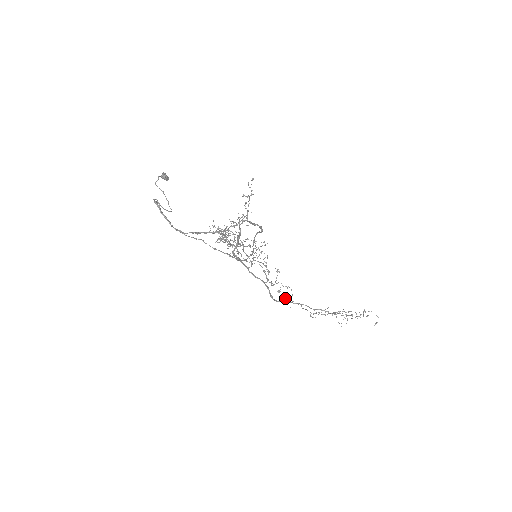
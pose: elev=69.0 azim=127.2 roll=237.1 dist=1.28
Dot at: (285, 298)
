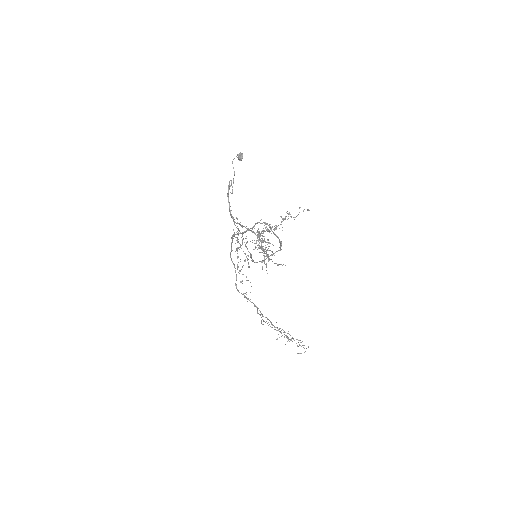
Dot at: occluded
